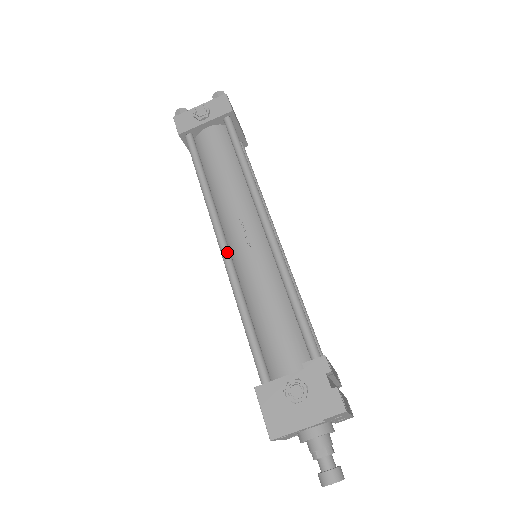
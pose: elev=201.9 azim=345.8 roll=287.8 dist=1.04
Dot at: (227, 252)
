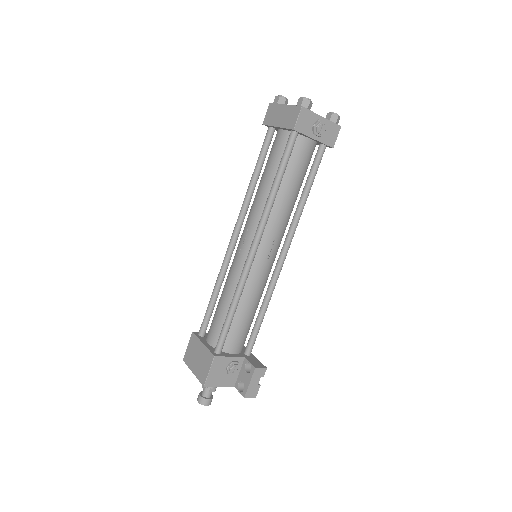
Dot at: occluded
